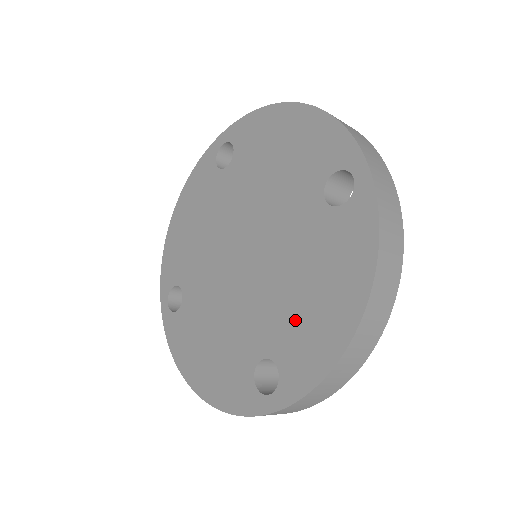
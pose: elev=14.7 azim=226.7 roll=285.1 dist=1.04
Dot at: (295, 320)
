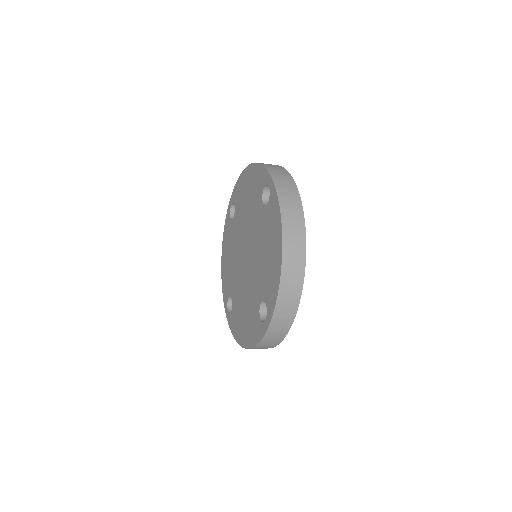
Dot at: (266, 272)
